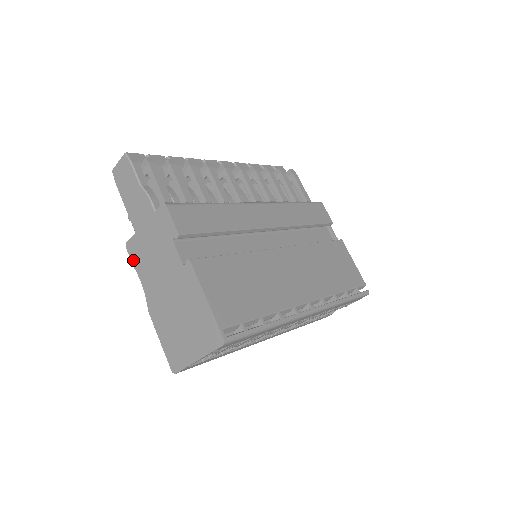
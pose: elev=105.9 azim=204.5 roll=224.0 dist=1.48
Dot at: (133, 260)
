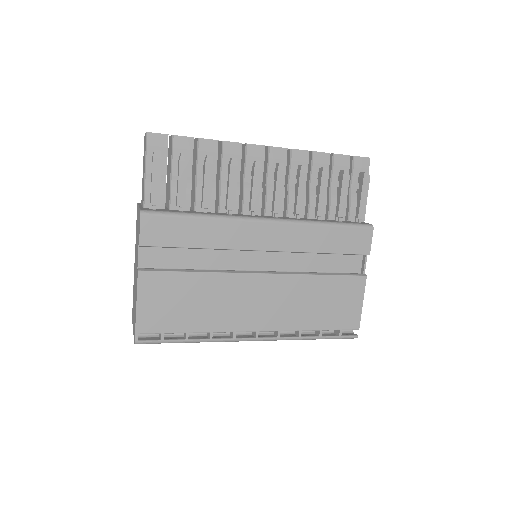
Dot at: (136, 221)
